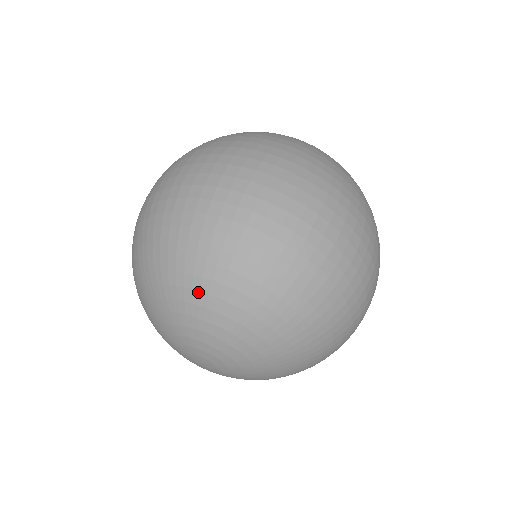
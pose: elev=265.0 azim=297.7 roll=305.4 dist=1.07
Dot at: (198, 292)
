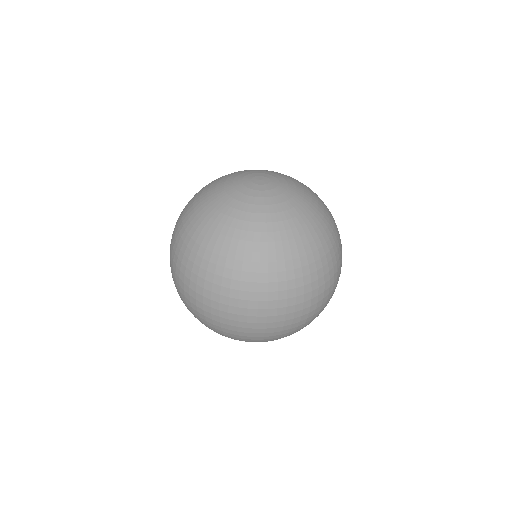
Dot at: occluded
